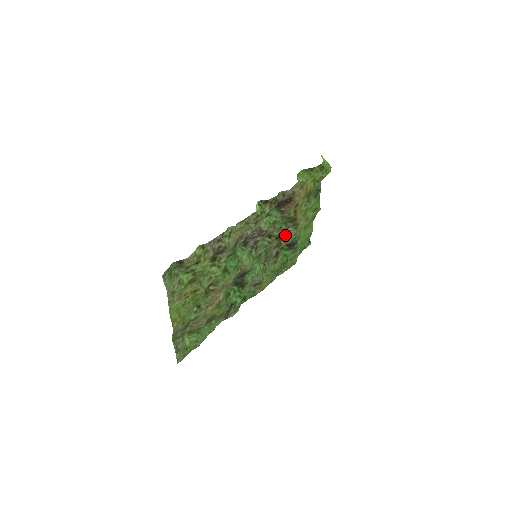
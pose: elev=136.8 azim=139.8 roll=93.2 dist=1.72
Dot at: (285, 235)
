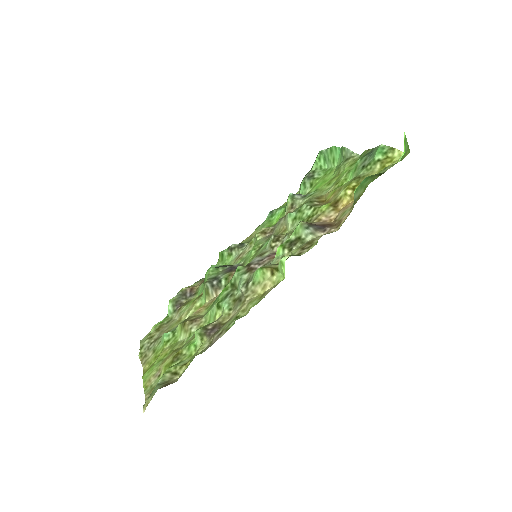
Dot at: occluded
